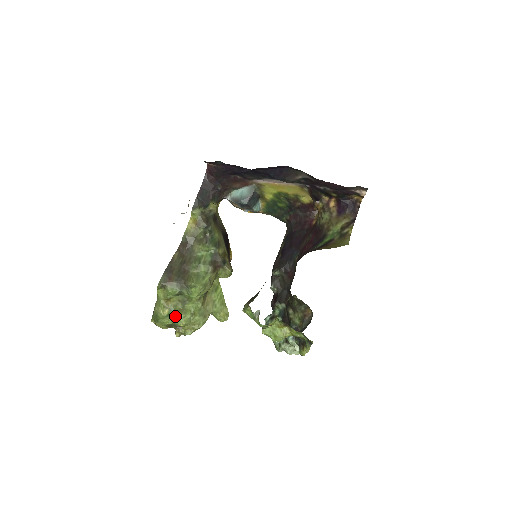
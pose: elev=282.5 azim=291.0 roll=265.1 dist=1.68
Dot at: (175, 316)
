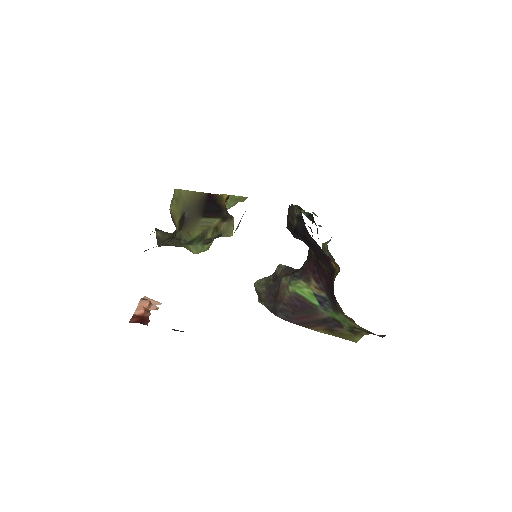
Dot at: occluded
